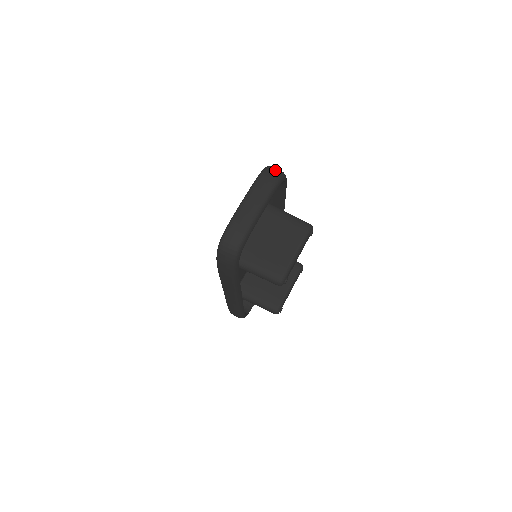
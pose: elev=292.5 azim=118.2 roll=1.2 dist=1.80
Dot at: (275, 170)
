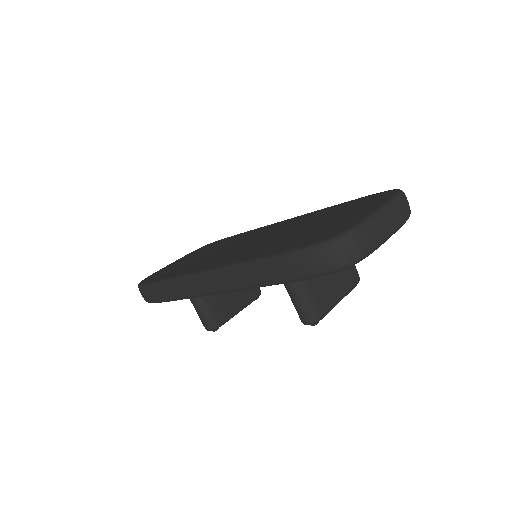
Dot at: (408, 202)
